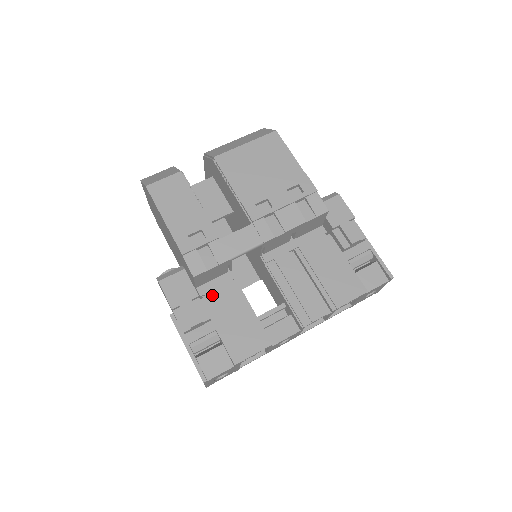
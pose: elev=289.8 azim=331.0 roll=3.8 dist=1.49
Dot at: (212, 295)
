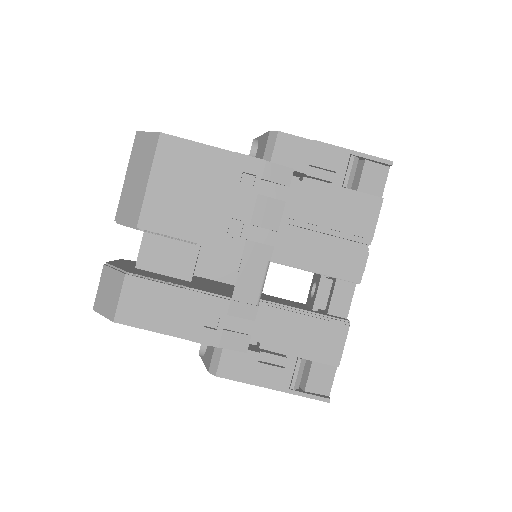
Dot at: (264, 335)
